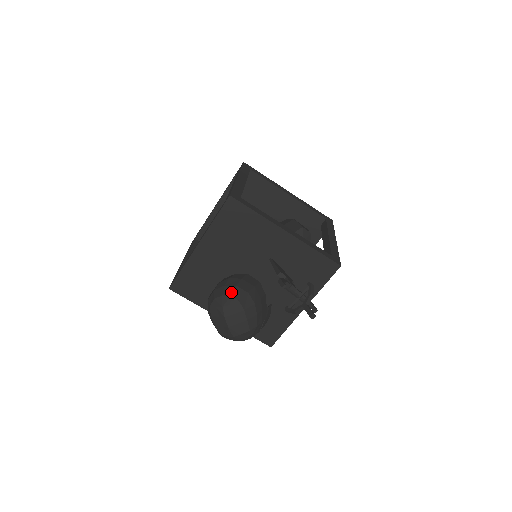
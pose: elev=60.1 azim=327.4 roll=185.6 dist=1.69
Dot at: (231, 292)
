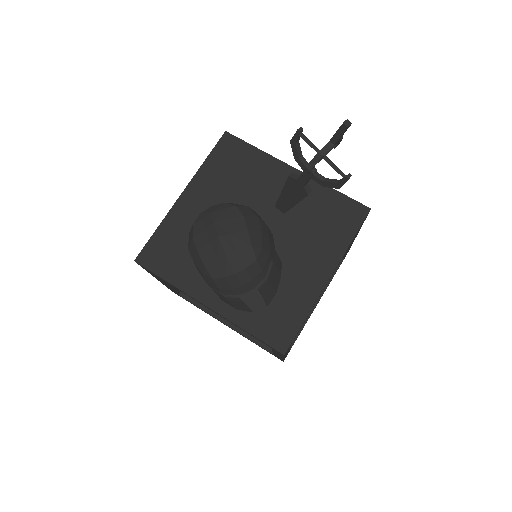
Dot at: (224, 203)
